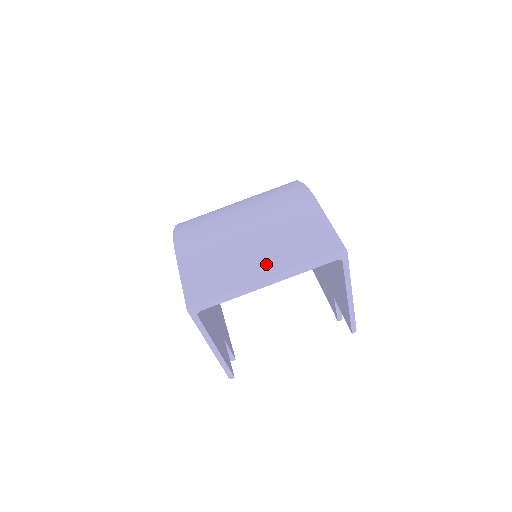
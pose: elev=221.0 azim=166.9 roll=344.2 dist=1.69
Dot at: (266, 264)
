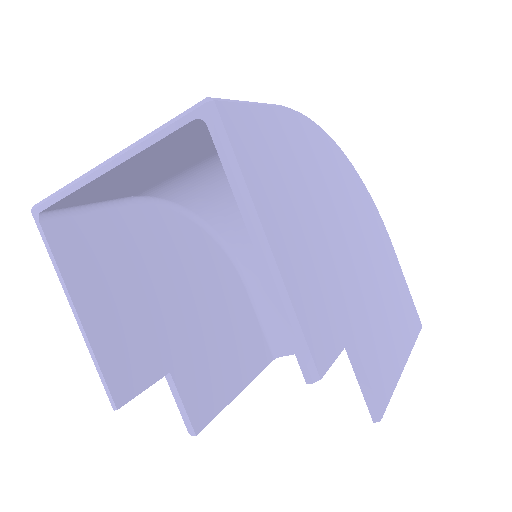
Dot at: occluded
